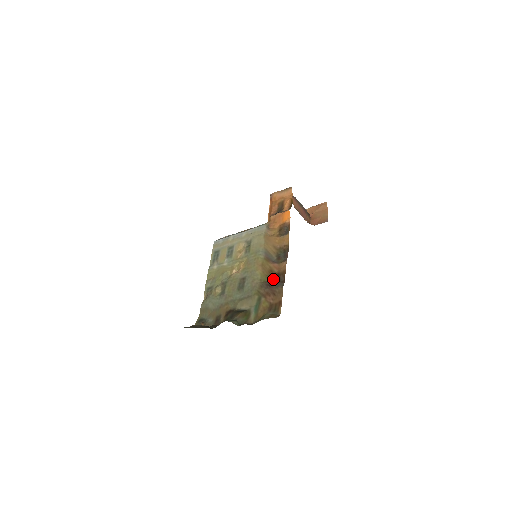
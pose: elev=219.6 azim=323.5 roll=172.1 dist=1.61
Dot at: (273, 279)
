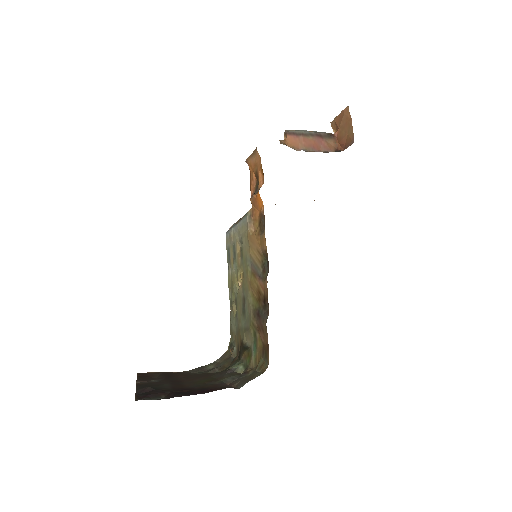
Dot at: (261, 306)
